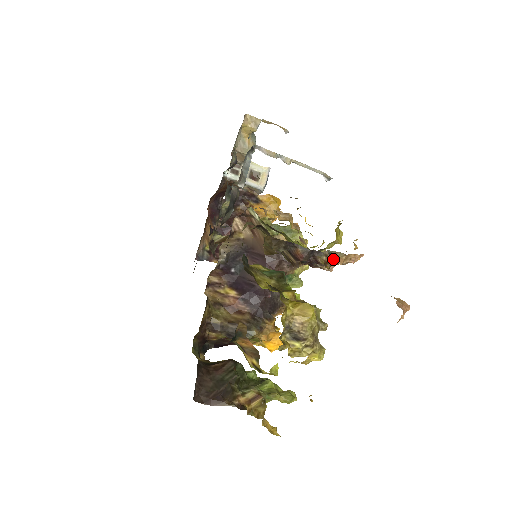
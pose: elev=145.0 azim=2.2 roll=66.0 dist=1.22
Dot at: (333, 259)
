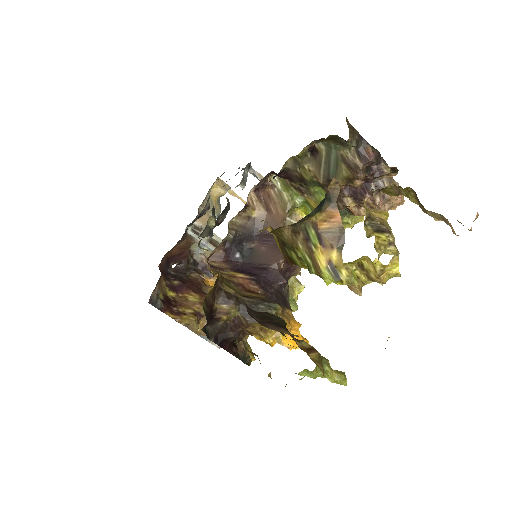
Dot at: (390, 180)
